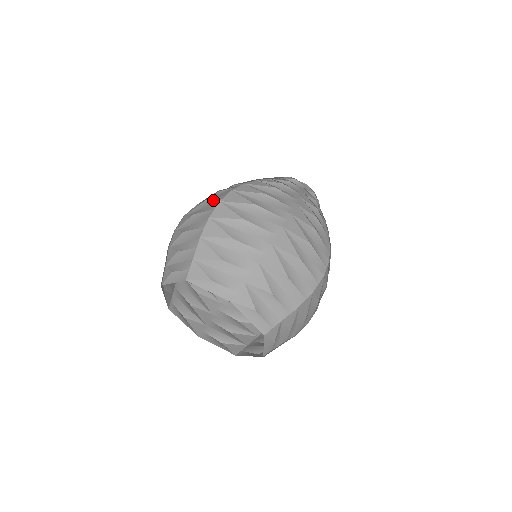
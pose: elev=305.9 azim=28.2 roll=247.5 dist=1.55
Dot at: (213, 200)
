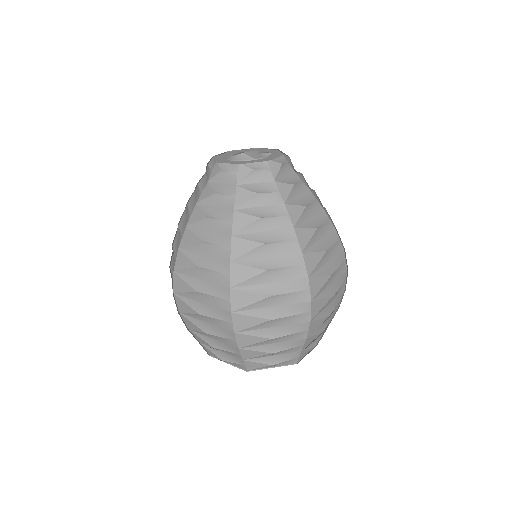
Dot at: (290, 296)
